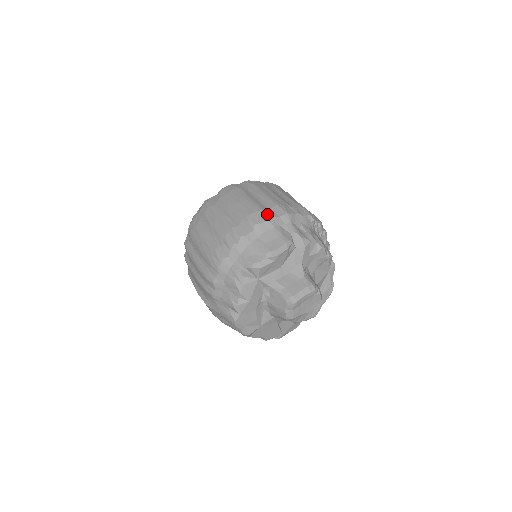
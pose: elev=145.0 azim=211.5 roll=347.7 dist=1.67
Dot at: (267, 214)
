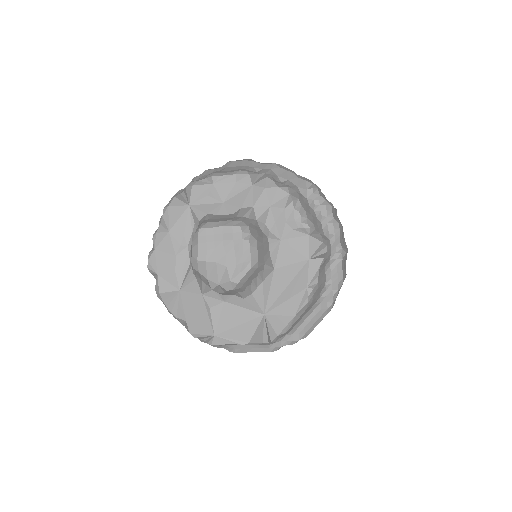
Dot at: (251, 160)
